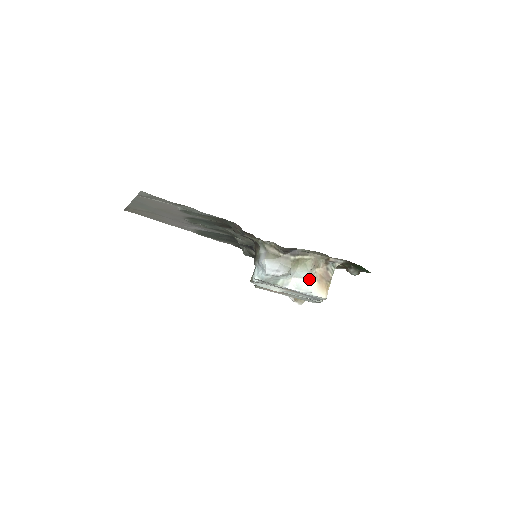
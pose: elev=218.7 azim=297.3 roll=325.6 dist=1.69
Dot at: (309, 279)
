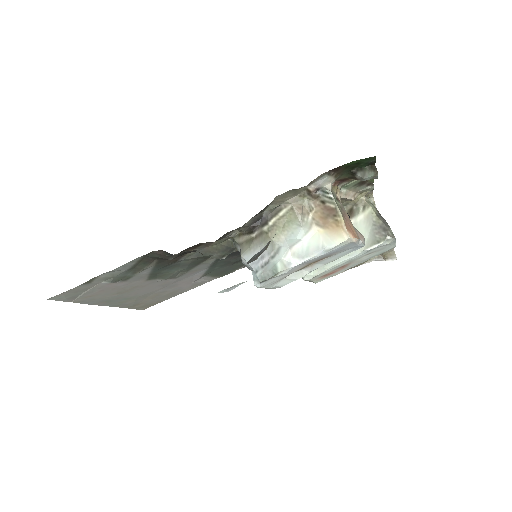
Dot at: (310, 234)
